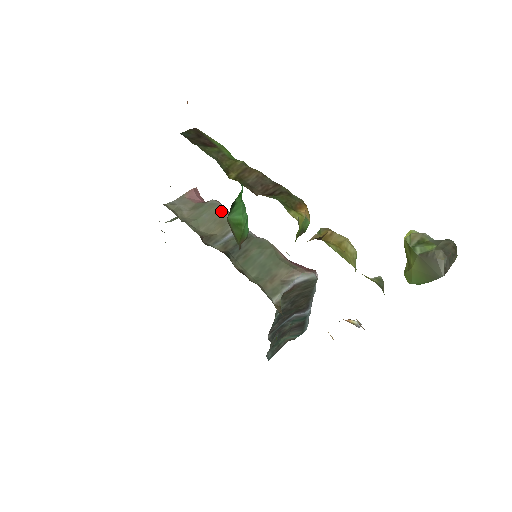
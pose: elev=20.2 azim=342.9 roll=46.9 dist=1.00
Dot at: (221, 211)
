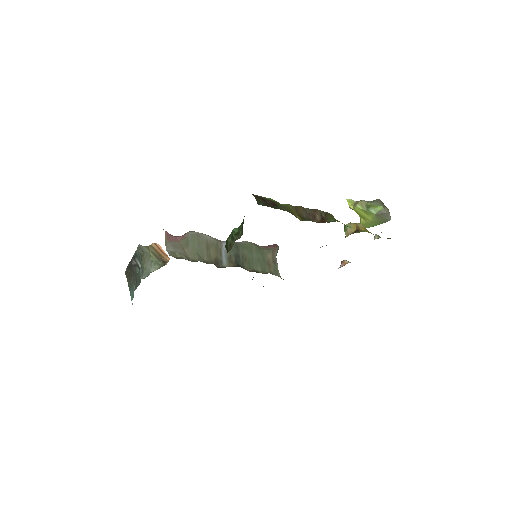
Dot at: (204, 238)
